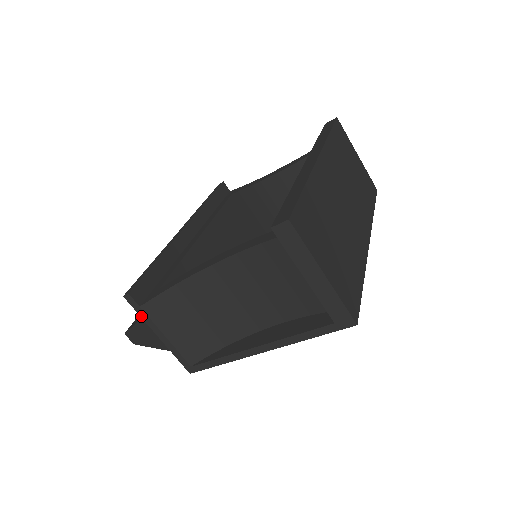
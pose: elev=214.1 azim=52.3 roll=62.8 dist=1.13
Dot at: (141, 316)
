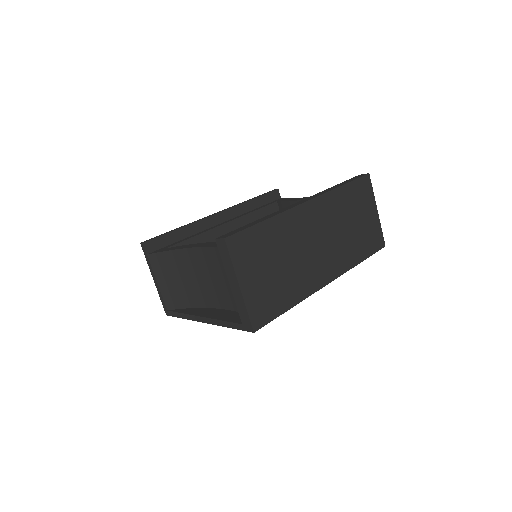
Dot at: (147, 261)
